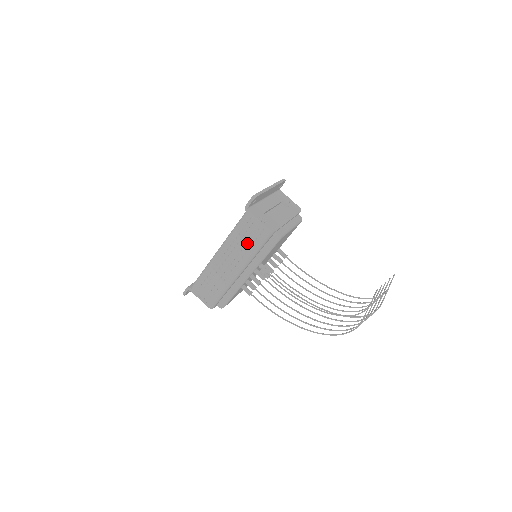
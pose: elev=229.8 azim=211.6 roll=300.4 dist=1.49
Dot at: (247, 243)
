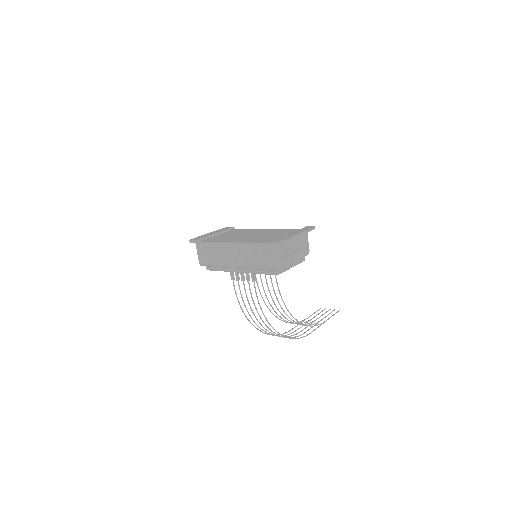
Dot at: (254, 260)
